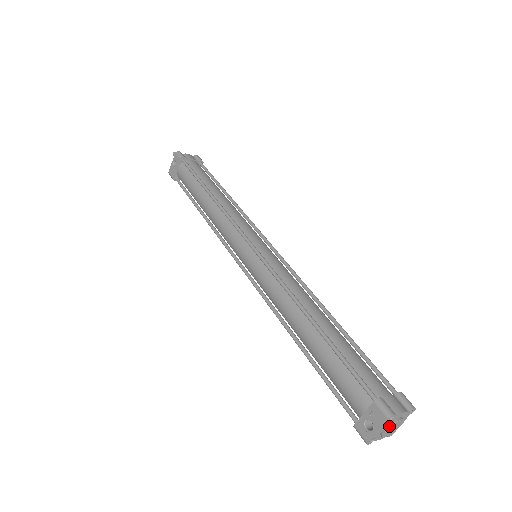
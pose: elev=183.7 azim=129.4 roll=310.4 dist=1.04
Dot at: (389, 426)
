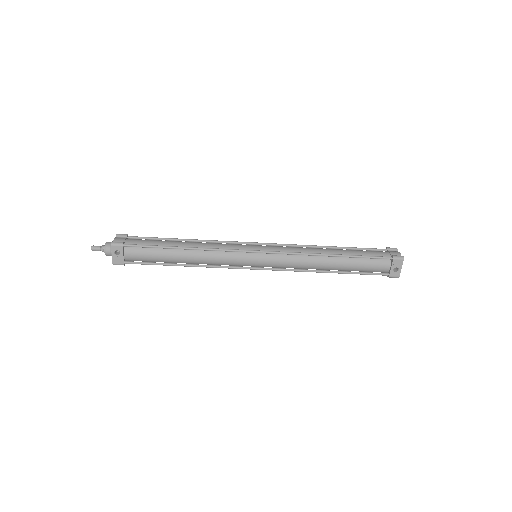
Dot at: (401, 263)
